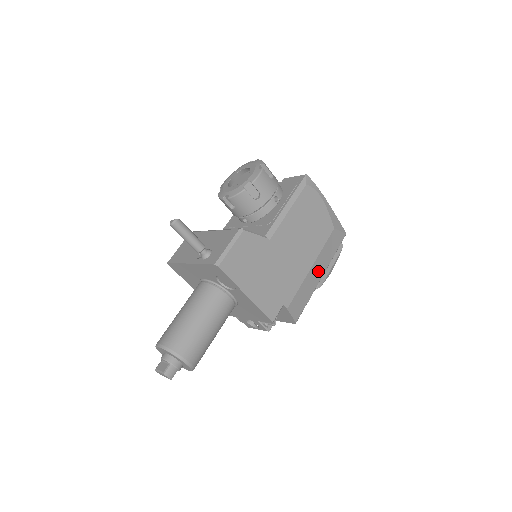
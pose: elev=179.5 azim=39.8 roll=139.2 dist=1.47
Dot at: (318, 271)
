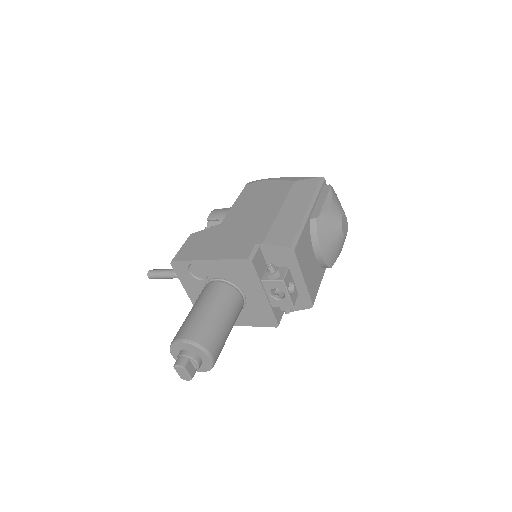
Dot at: (296, 209)
